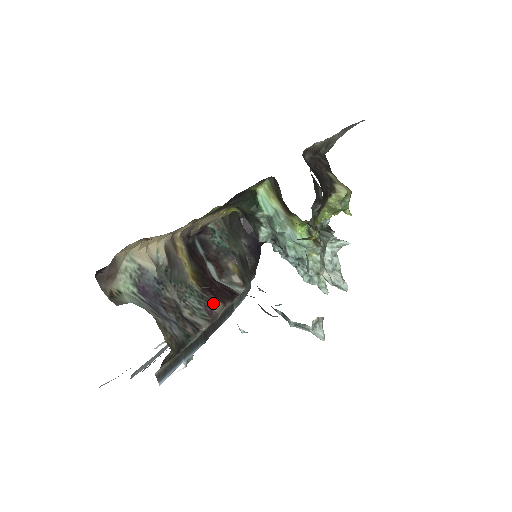
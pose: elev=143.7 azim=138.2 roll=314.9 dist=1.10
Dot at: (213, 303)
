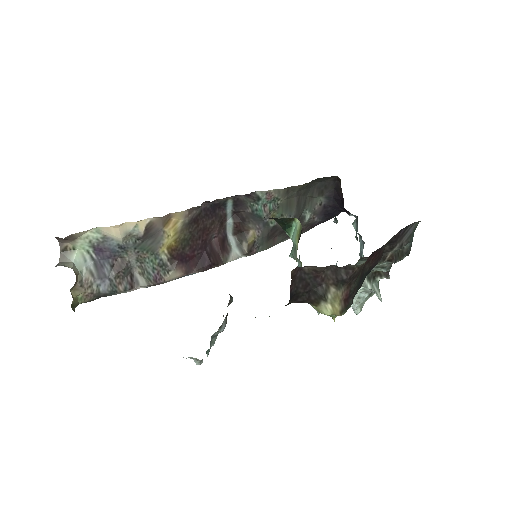
Dot at: (169, 273)
